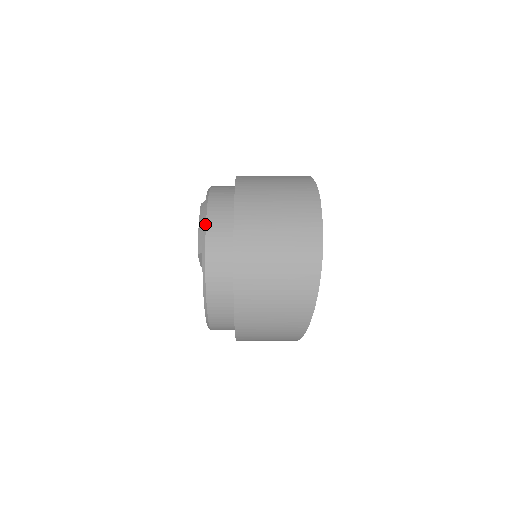
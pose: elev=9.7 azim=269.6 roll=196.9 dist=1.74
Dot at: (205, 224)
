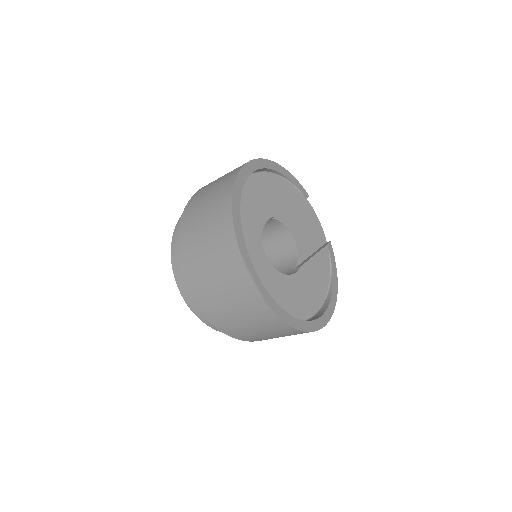
Dot at: occluded
